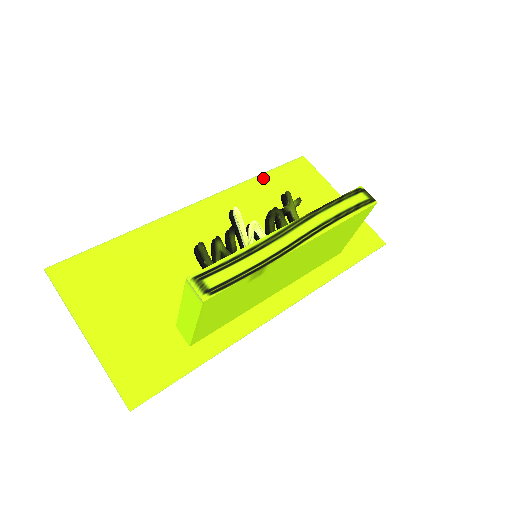
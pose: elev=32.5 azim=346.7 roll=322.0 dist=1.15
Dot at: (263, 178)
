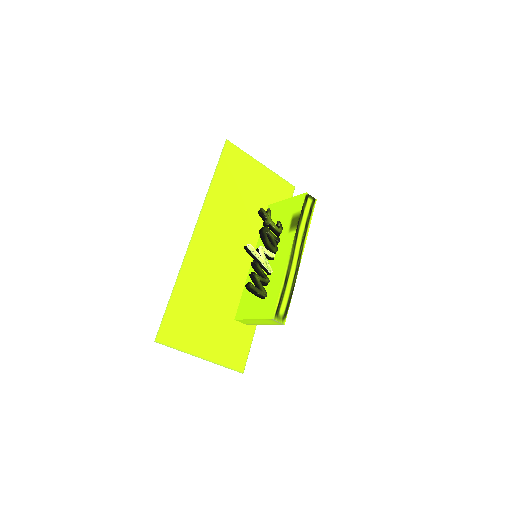
Dot at: (216, 180)
